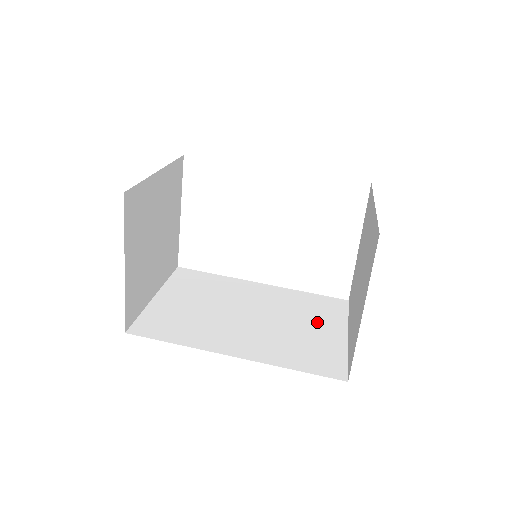
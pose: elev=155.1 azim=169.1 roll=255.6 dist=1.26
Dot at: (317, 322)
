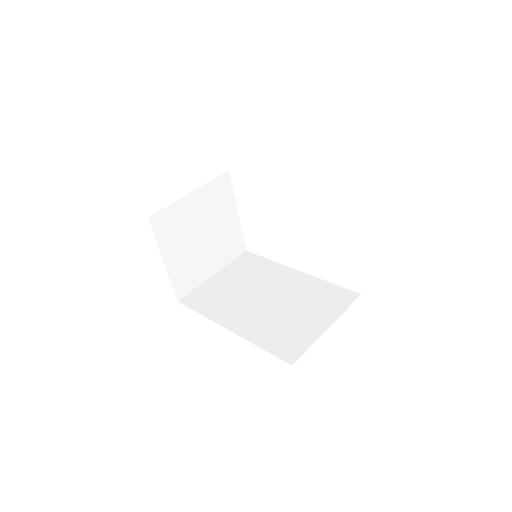
Dot at: (313, 311)
